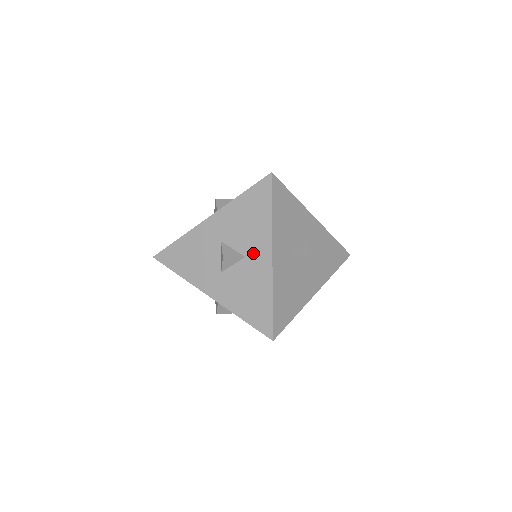
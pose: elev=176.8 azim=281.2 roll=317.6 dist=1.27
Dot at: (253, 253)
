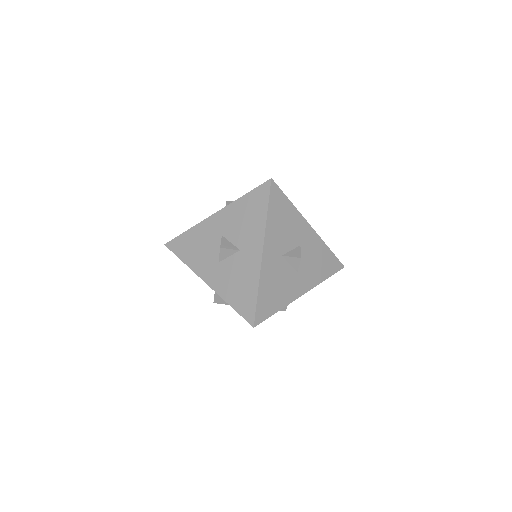
Dot at: (247, 247)
